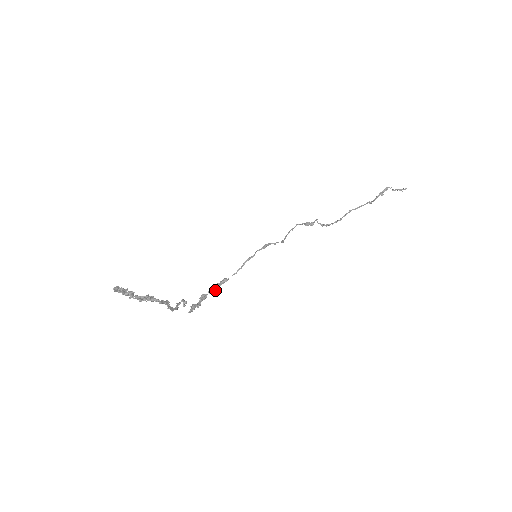
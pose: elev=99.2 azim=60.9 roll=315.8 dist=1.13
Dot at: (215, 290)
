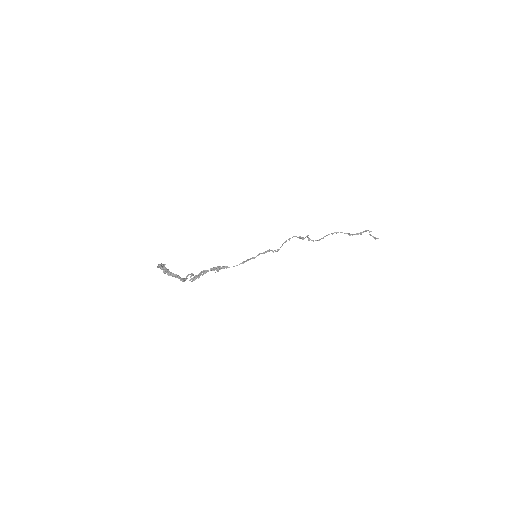
Dot at: occluded
